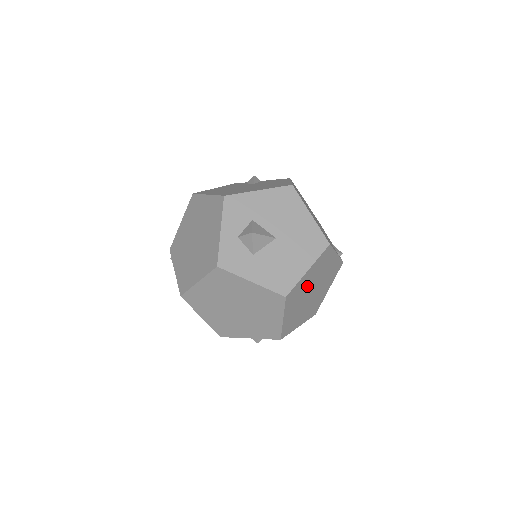
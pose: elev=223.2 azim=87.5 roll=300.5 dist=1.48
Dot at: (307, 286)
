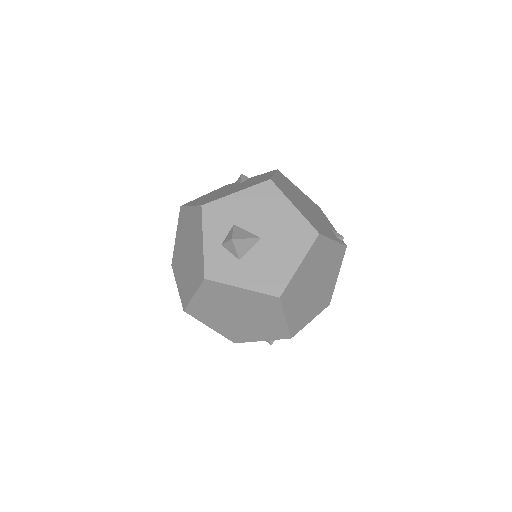
Dot at: (305, 280)
